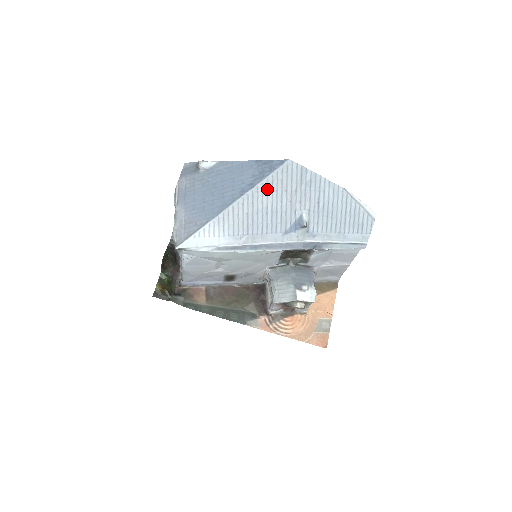
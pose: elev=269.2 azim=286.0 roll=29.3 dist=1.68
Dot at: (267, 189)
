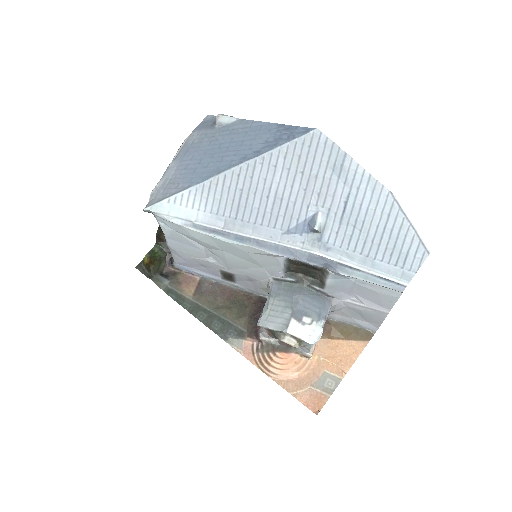
Dot at: (276, 163)
